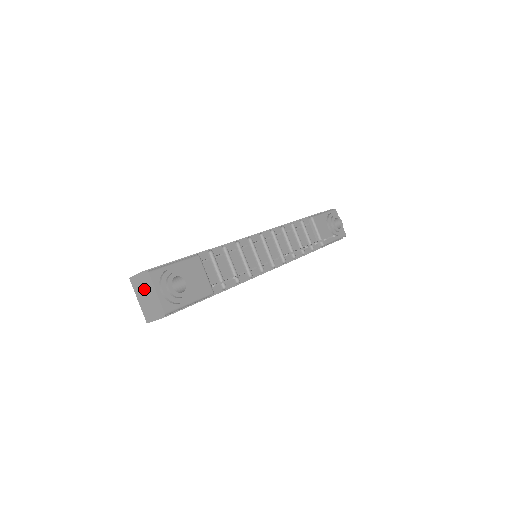
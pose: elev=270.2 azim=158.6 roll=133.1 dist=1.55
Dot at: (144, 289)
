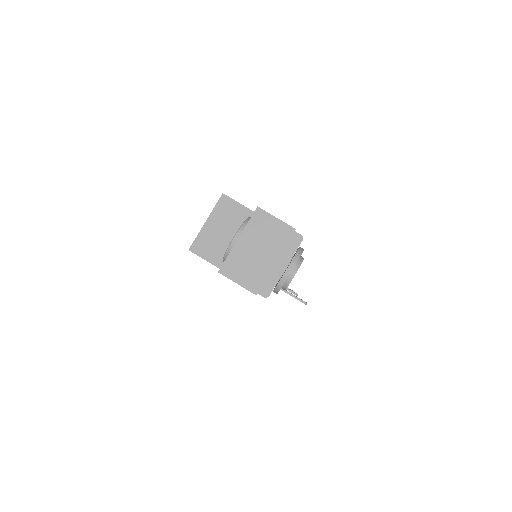
Dot at: (269, 243)
